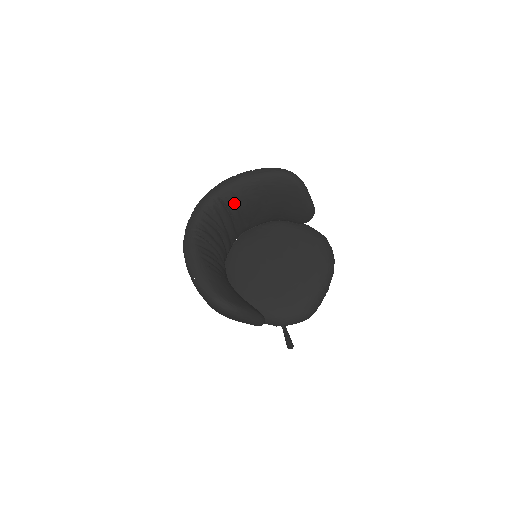
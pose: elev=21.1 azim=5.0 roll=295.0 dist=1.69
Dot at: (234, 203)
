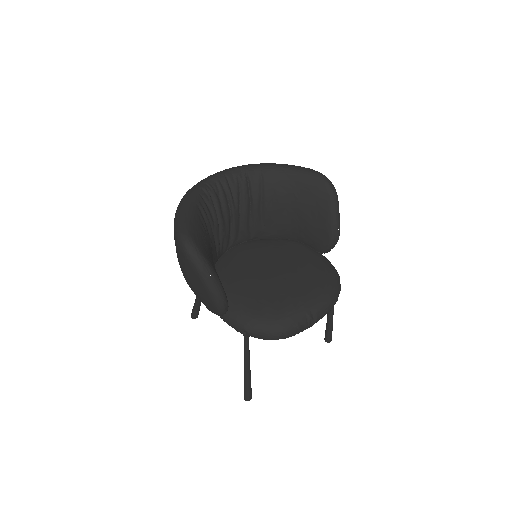
Dot at: (259, 186)
